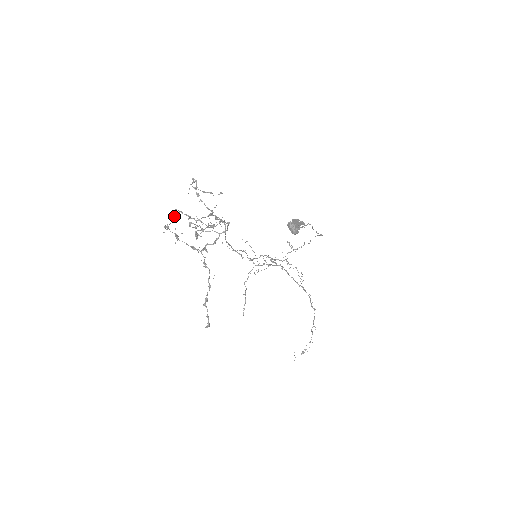
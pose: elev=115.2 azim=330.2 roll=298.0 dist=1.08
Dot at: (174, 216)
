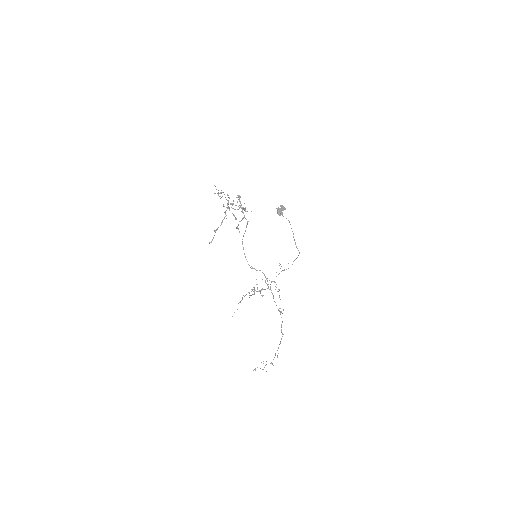
Dot at: occluded
